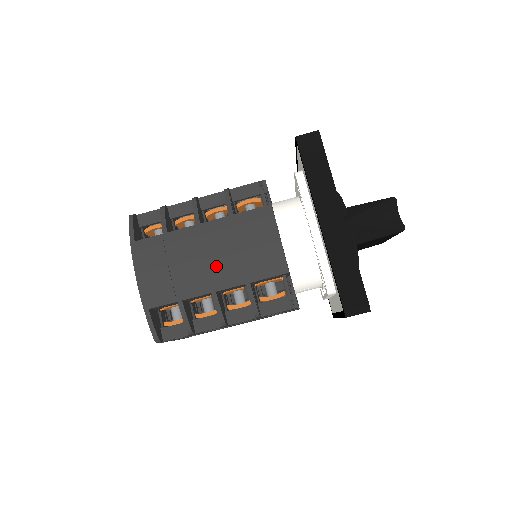
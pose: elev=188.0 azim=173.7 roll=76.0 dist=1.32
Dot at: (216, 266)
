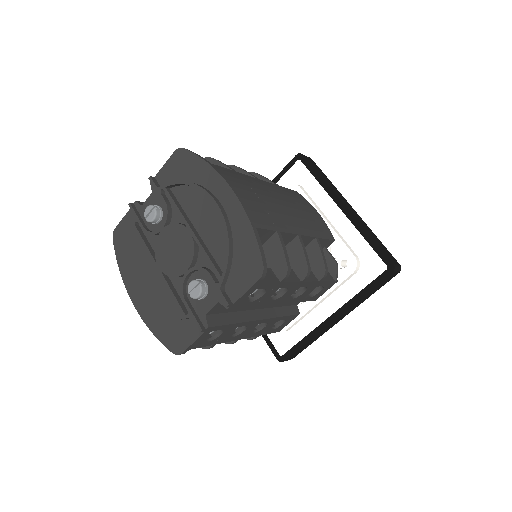
Dot at: (292, 213)
